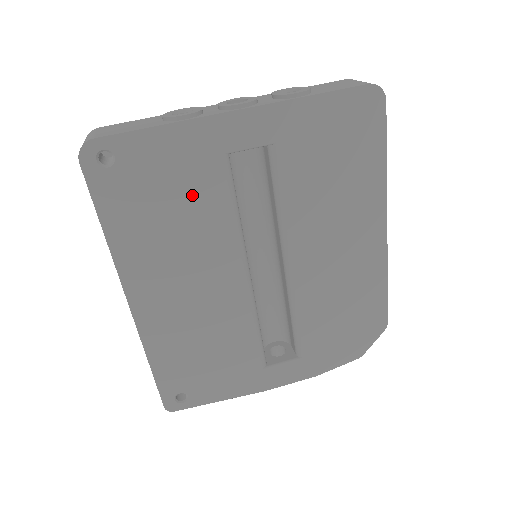
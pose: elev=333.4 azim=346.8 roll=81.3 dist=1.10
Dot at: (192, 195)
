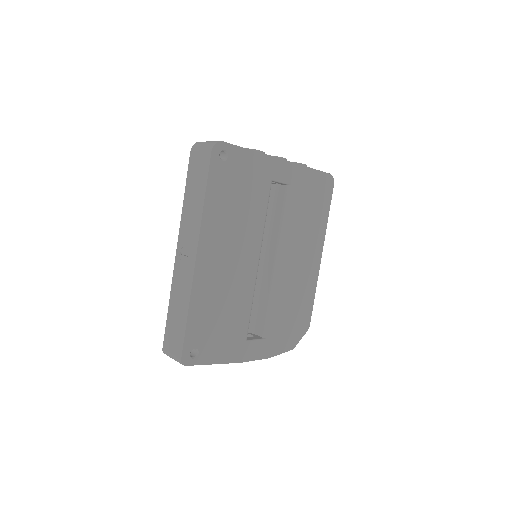
Dot at: (252, 197)
